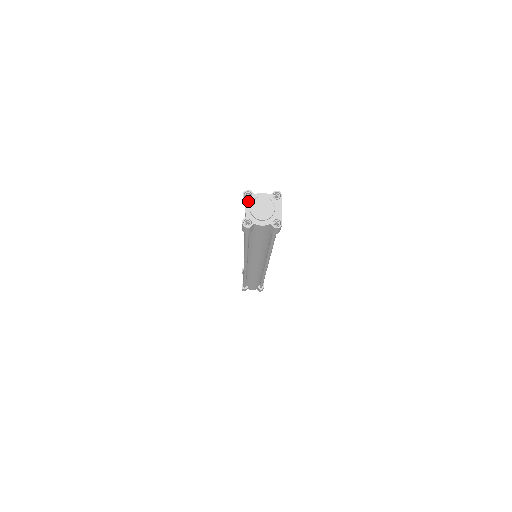
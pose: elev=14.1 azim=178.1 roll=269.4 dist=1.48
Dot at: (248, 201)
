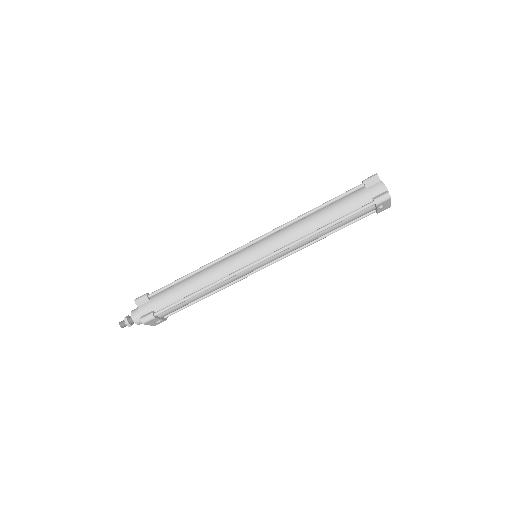
Dot at: occluded
